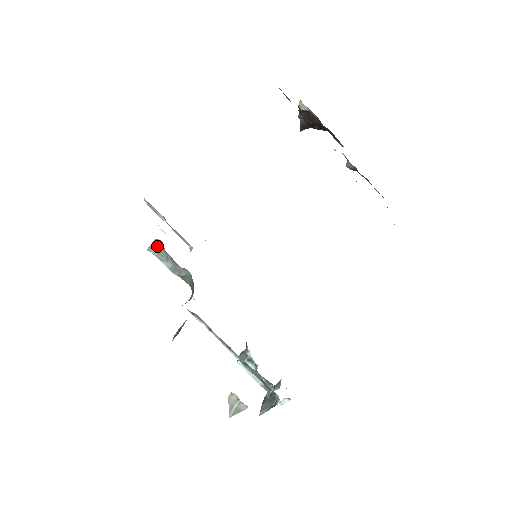
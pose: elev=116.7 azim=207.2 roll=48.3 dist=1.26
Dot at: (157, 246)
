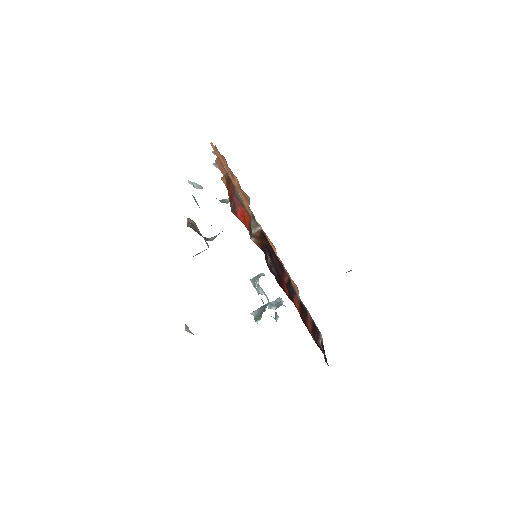
Dot at: (193, 196)
